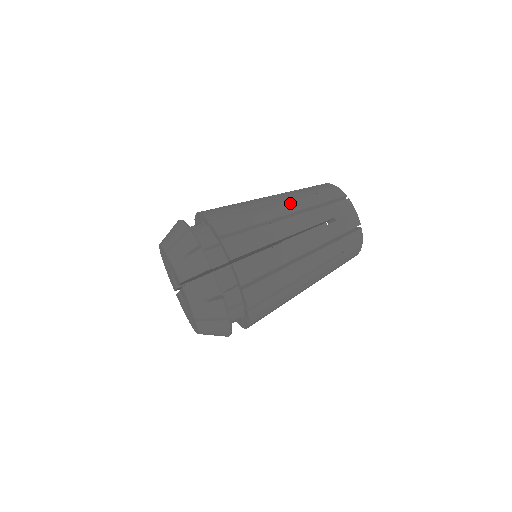
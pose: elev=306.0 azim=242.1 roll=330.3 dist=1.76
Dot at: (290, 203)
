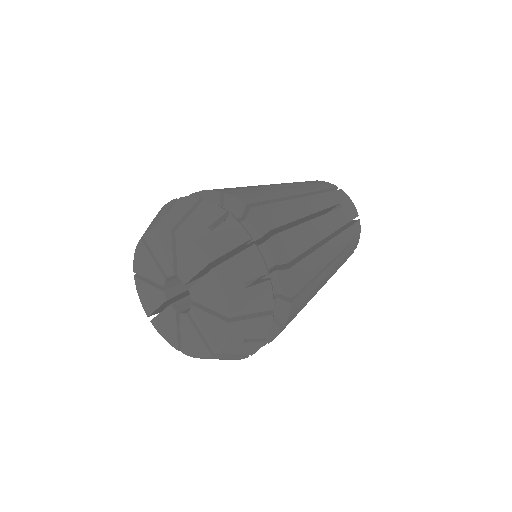
Dot at: occluded
